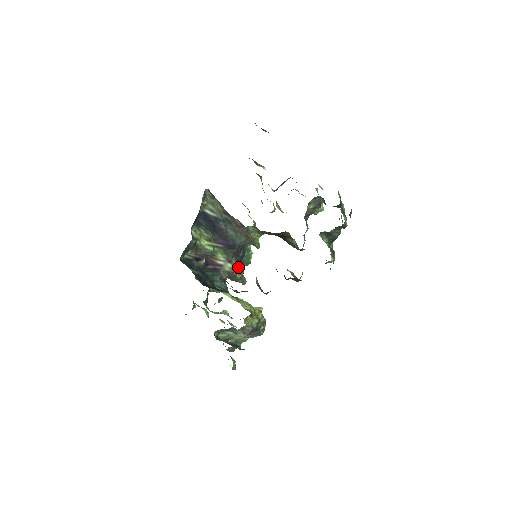
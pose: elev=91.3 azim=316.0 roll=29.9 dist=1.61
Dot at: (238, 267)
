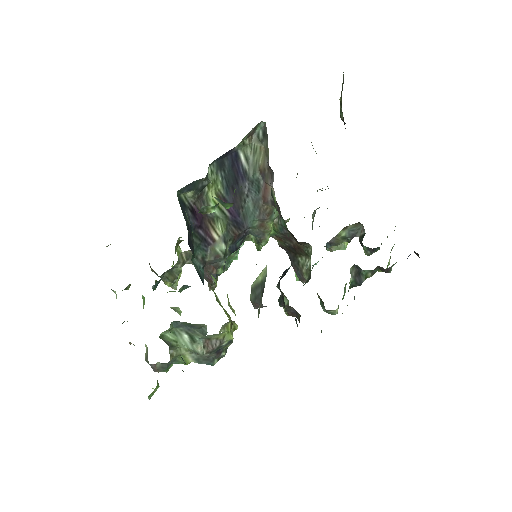
Dot at: occluded
